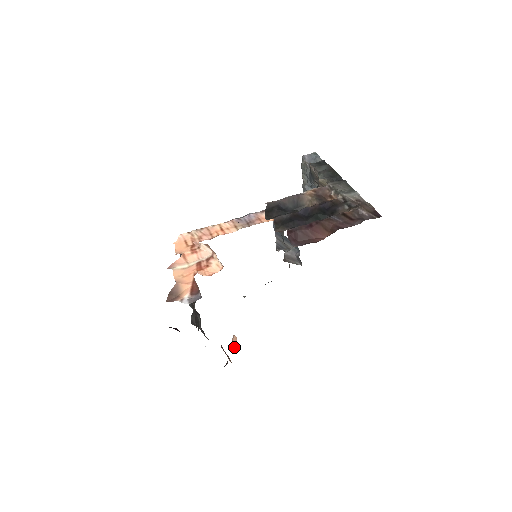
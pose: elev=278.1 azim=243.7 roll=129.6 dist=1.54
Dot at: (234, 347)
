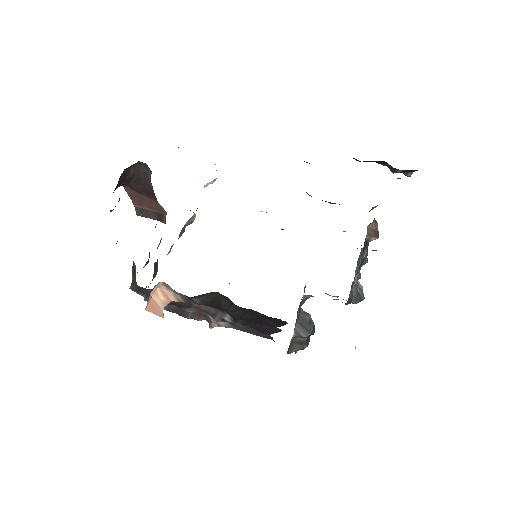
Dot at: (151, 306)
